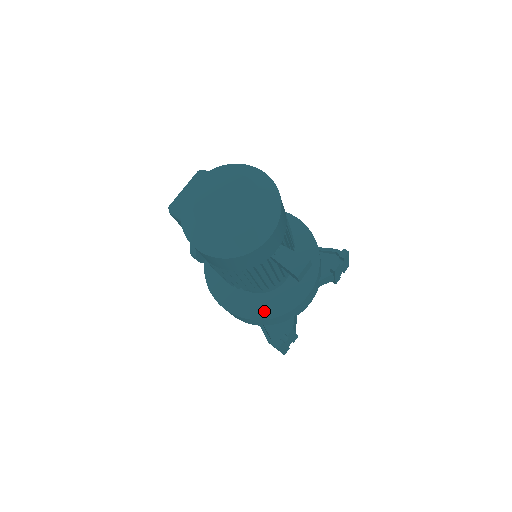
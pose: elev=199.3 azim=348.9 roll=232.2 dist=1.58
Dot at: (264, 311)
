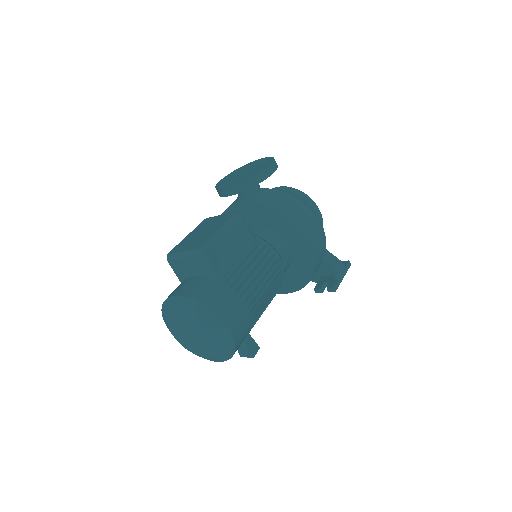
Dot at: occluded
